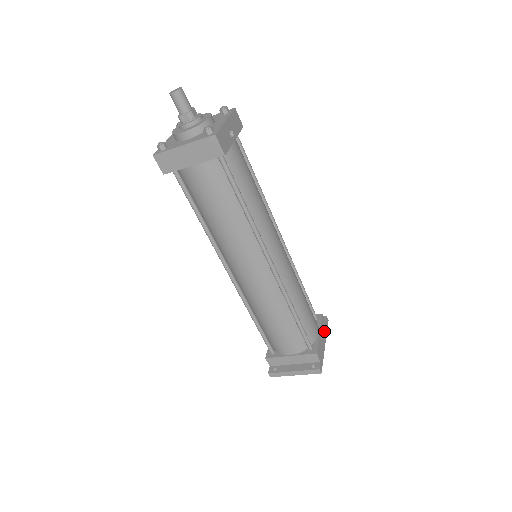
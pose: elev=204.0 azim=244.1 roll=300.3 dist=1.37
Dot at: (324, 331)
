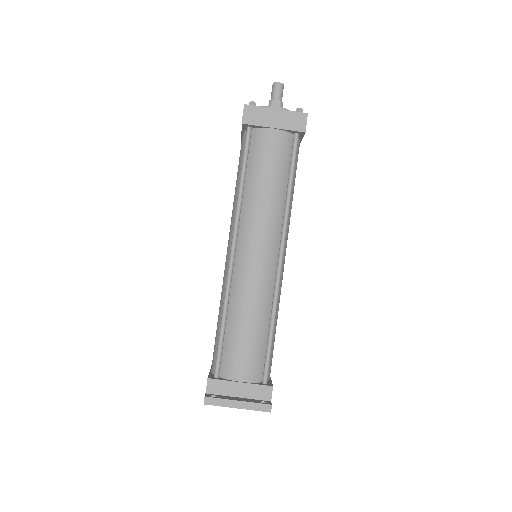
Dot at: occluded
